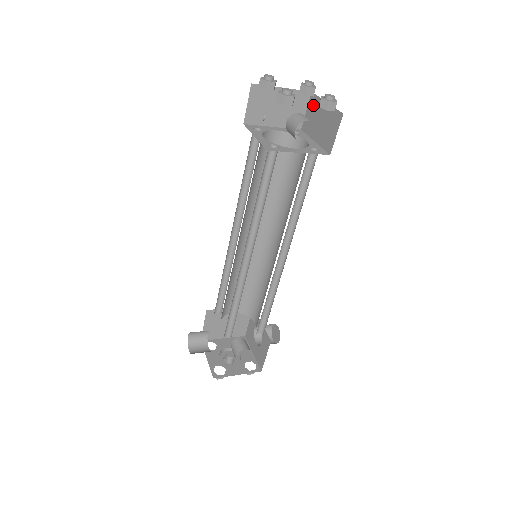
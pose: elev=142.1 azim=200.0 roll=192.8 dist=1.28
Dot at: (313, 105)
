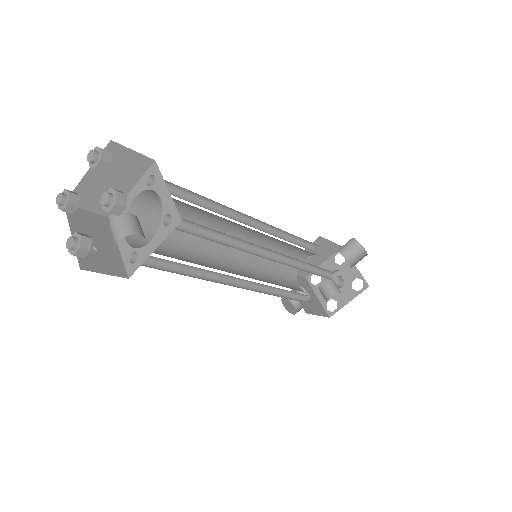
Dot at: occluded
